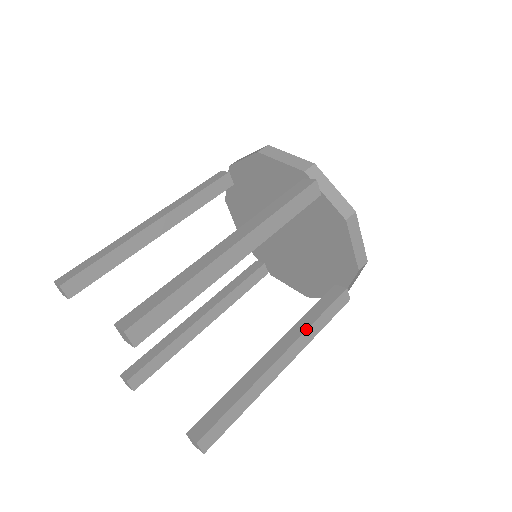
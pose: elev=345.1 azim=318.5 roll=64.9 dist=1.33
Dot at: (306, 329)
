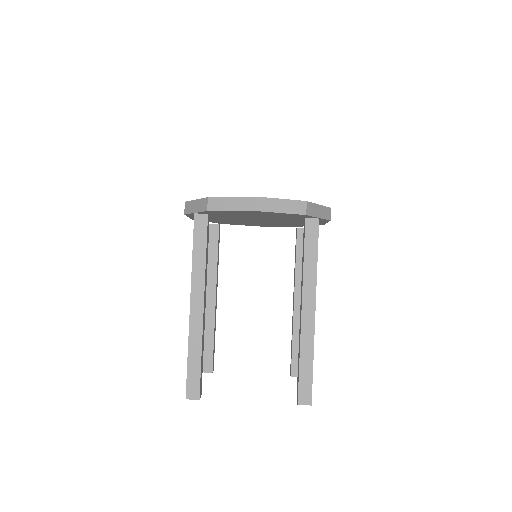
Dot at: occluded
